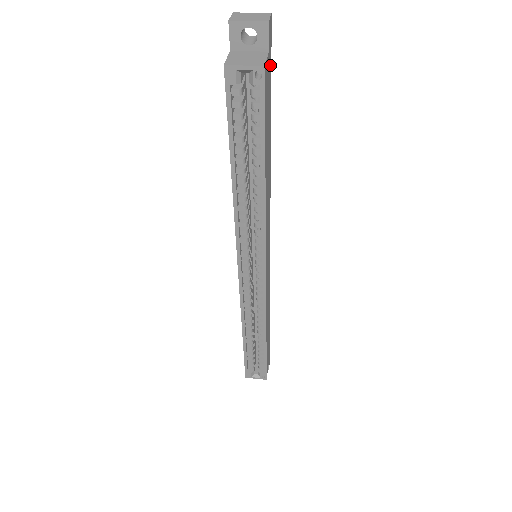
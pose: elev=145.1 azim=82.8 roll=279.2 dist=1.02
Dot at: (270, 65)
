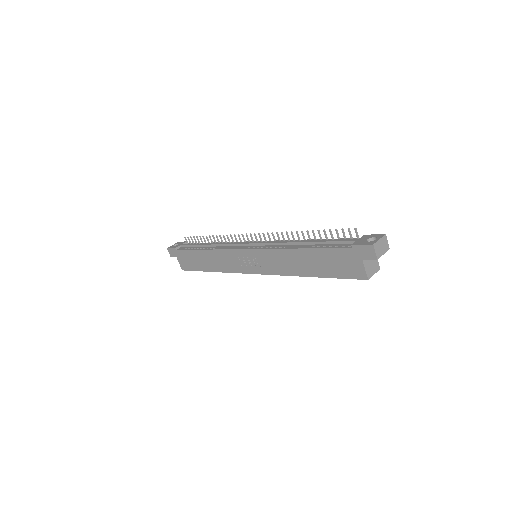
Dot at: occluded
